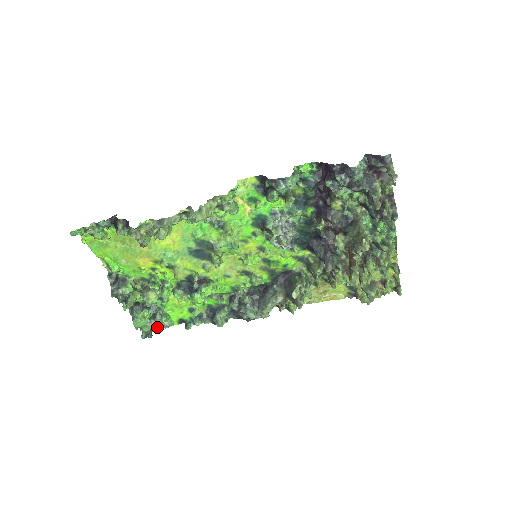
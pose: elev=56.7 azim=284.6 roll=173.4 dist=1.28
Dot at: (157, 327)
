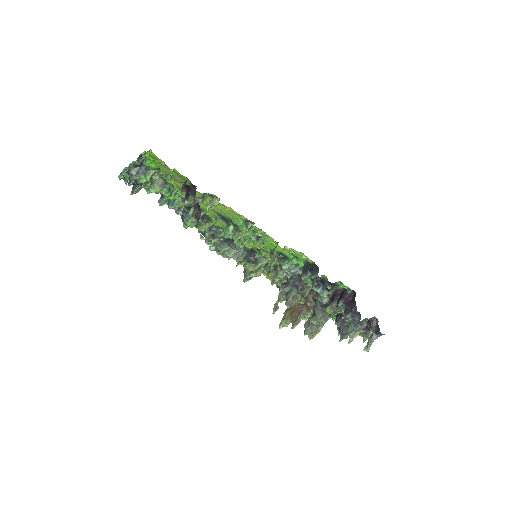
Dot at: occluded
